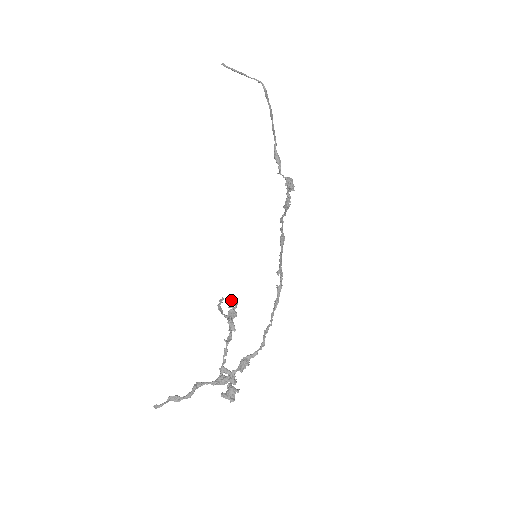
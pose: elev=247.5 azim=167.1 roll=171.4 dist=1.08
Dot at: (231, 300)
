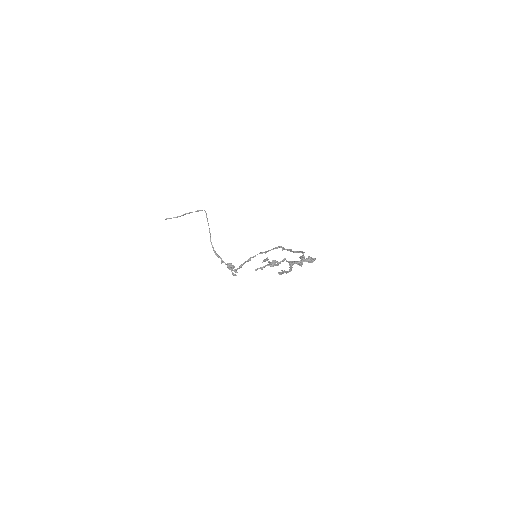
Dot at: (265, 259)
